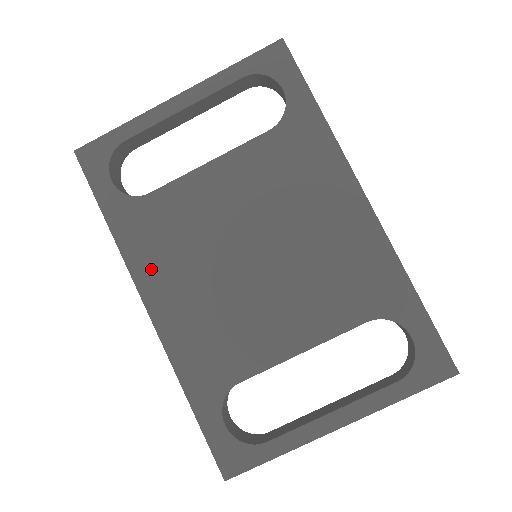
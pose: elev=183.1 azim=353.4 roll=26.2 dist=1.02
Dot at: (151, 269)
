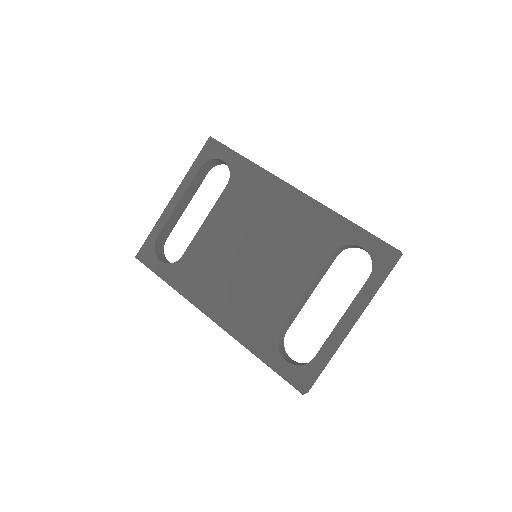
Dot at: (203, 295)
